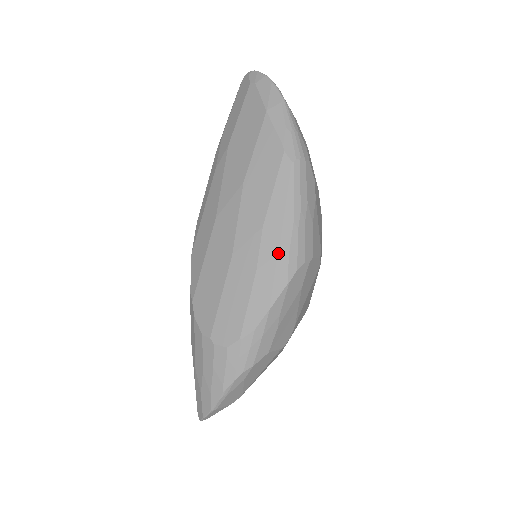
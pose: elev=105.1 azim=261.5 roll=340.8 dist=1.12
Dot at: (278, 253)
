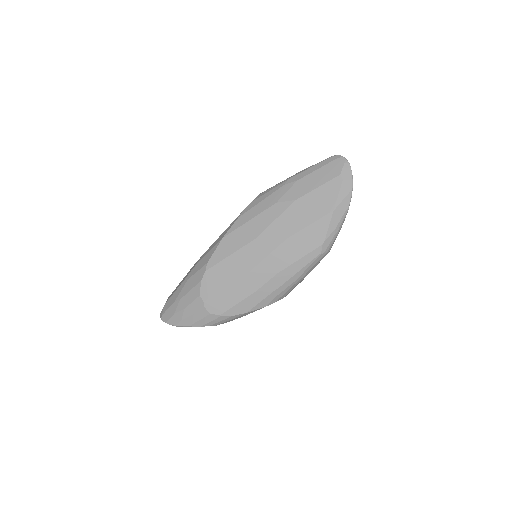
Dot at: (274, 291)
